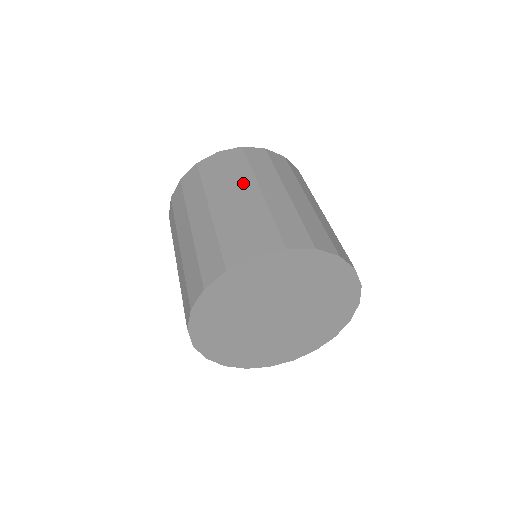
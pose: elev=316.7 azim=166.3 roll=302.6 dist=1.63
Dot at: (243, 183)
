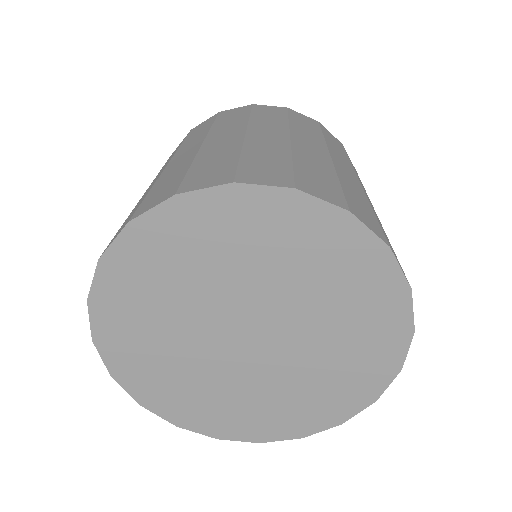
Dot at: (308, 137)
